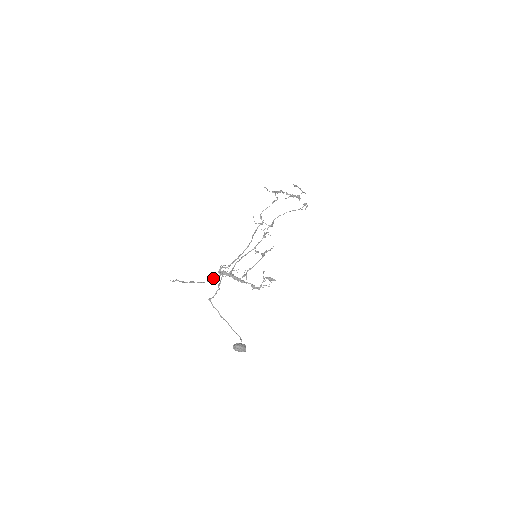
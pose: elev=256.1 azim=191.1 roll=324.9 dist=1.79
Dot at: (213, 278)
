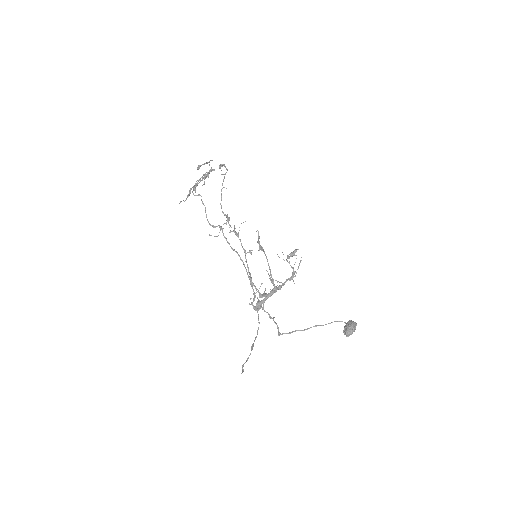
Dot at: occluded
